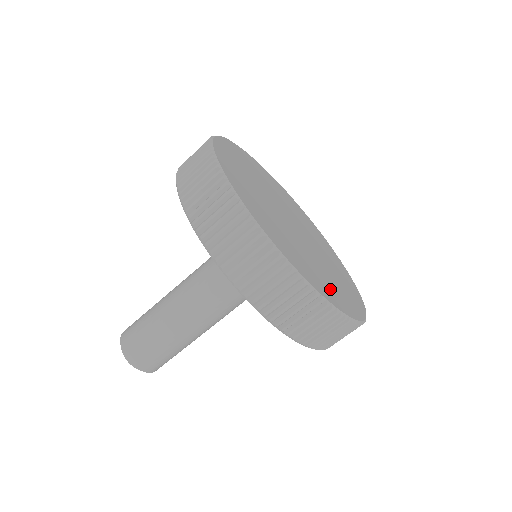
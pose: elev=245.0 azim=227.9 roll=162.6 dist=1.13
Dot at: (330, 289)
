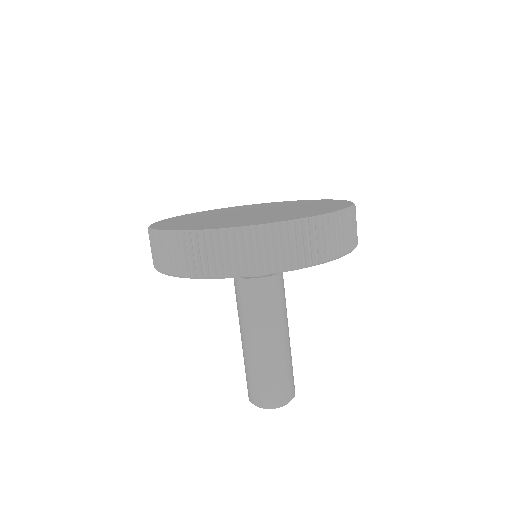
Dot at: (264, 220)
